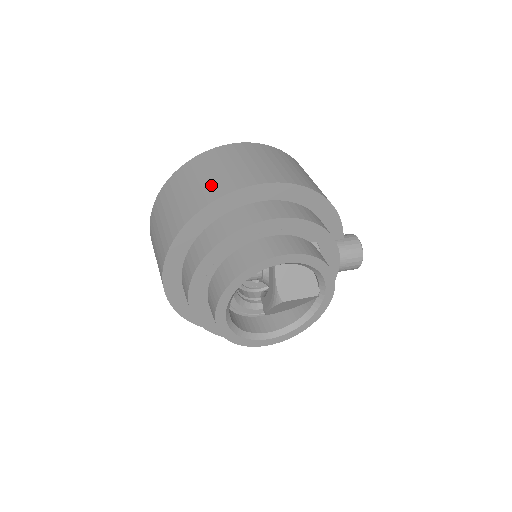
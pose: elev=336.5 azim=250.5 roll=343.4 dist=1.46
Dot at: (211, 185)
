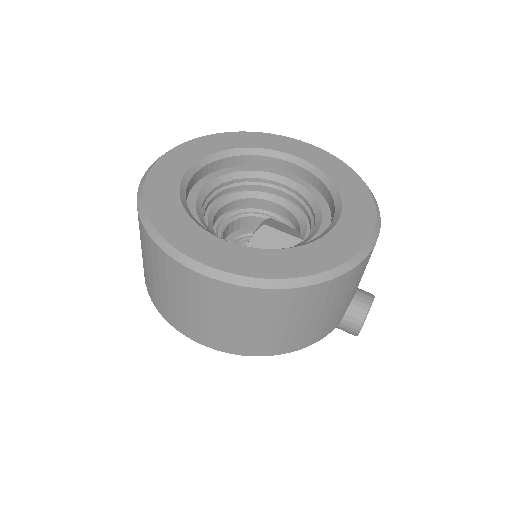
Dot at: (154, 291)
